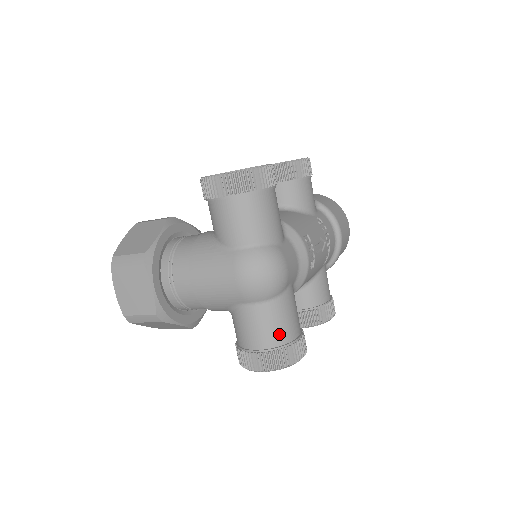
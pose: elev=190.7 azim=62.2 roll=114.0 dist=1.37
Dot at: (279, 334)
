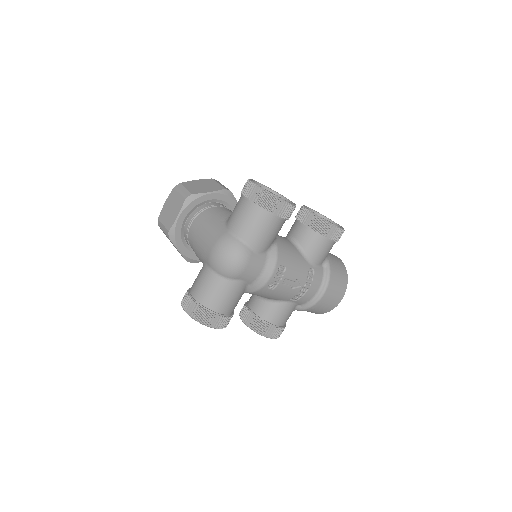
Dot at: (210, 299)
